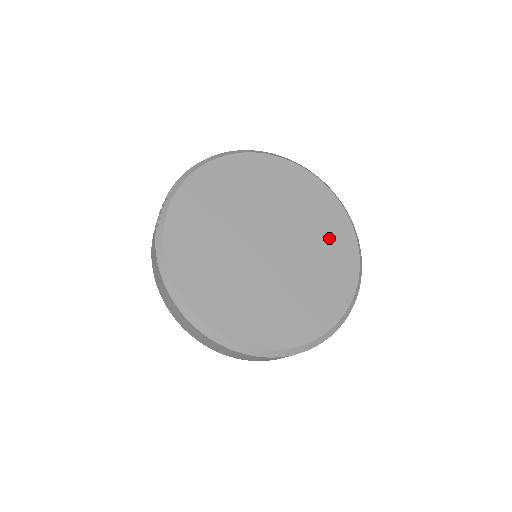
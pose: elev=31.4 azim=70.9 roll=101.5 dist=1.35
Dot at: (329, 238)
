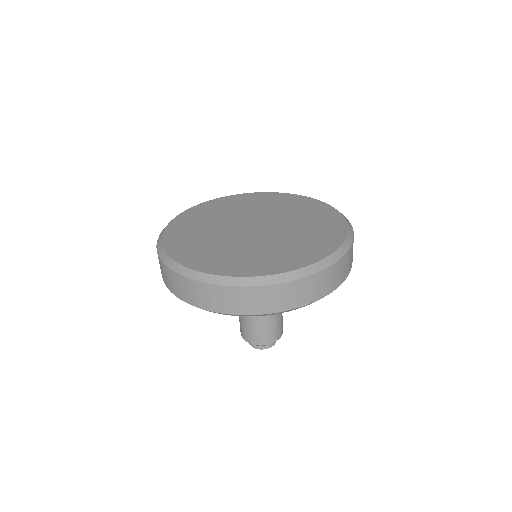
Dot at: (312, 216)
